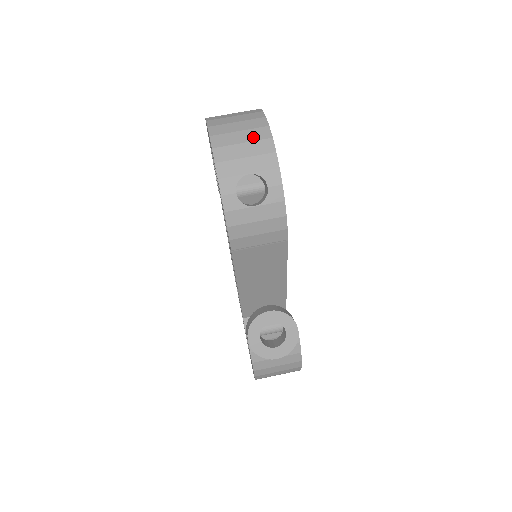
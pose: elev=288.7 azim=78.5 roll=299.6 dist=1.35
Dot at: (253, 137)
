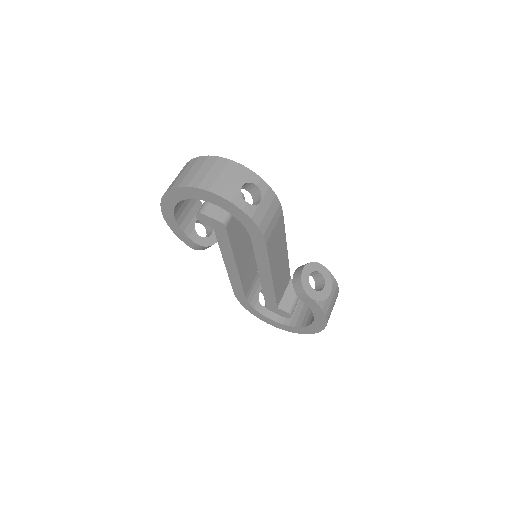
Dot at: (220, 168)
